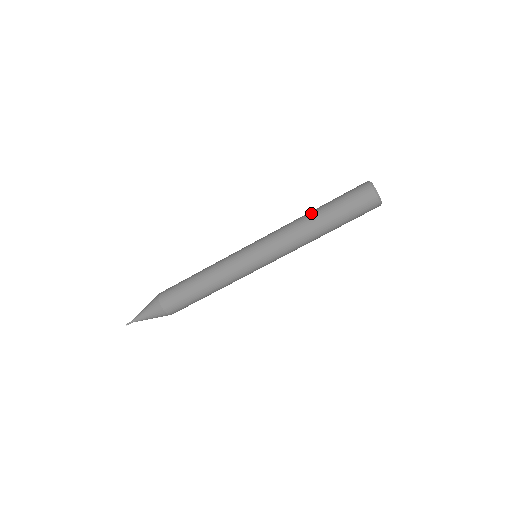
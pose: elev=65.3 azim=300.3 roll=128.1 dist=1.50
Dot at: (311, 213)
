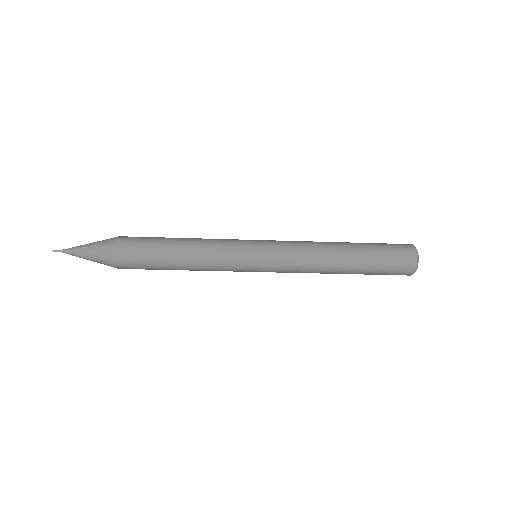
Dot at: (342, 244)
